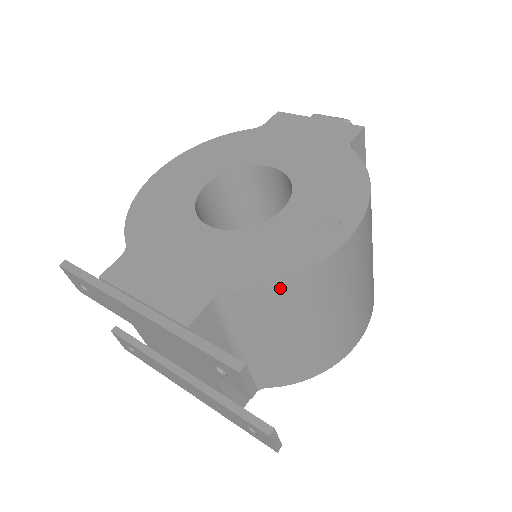
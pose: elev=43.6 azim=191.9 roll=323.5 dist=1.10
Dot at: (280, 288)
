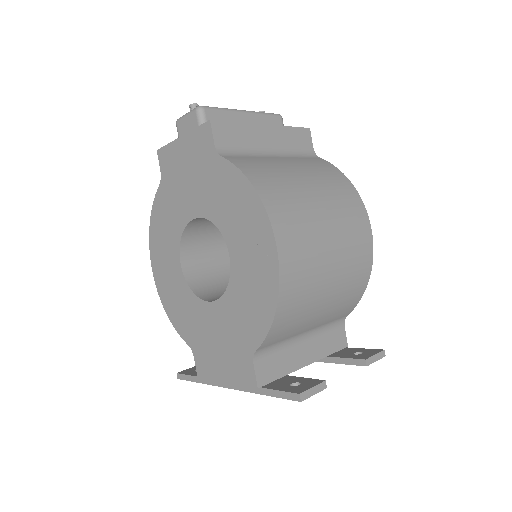
Dot at: (276, 324)
